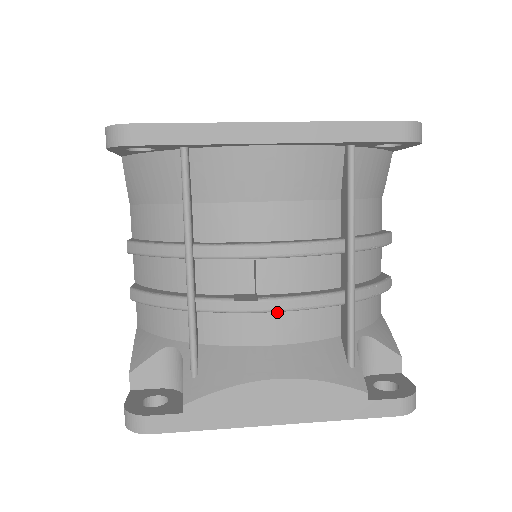
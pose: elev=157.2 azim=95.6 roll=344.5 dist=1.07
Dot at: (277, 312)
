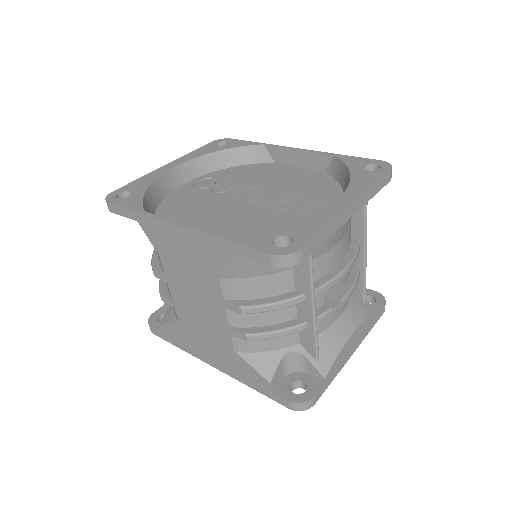
Dot at: occluded
